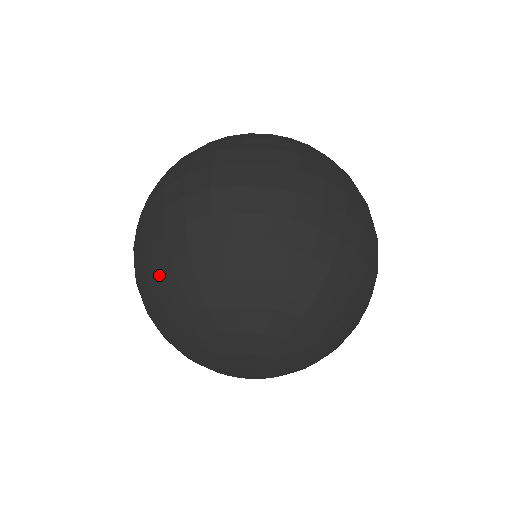
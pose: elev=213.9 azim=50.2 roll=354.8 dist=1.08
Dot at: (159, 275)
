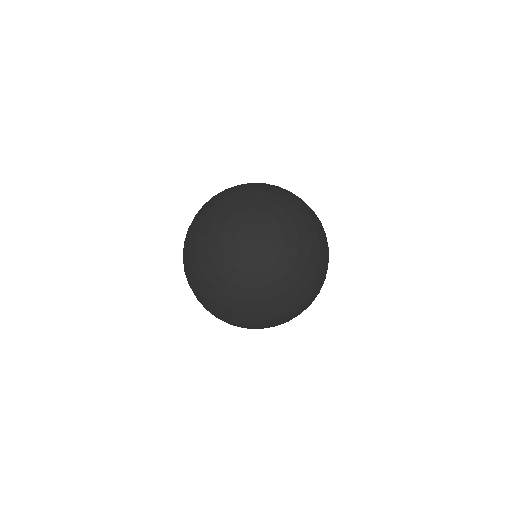
Dot at: (239, 188)
